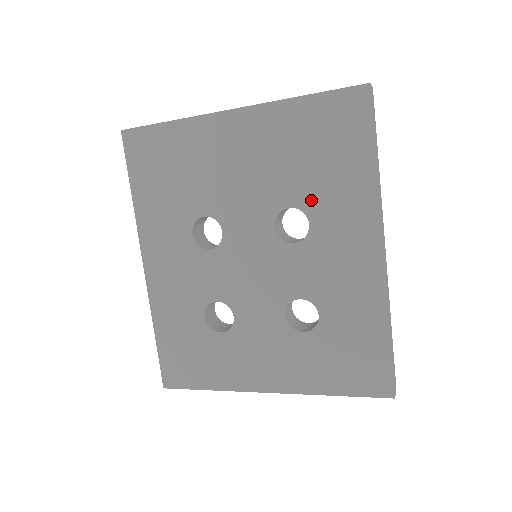
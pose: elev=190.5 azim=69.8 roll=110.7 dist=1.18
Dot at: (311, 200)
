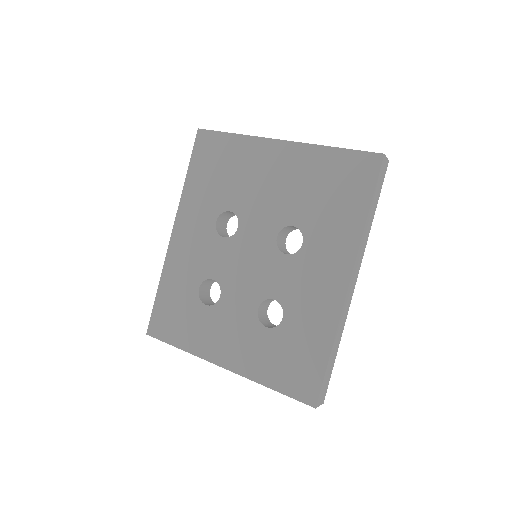
Dot at: (311, 226)
